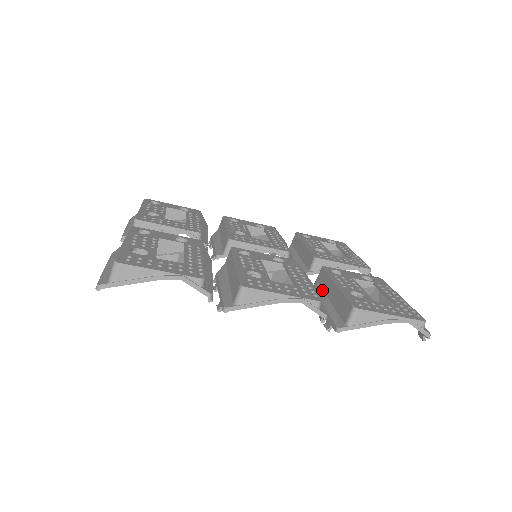
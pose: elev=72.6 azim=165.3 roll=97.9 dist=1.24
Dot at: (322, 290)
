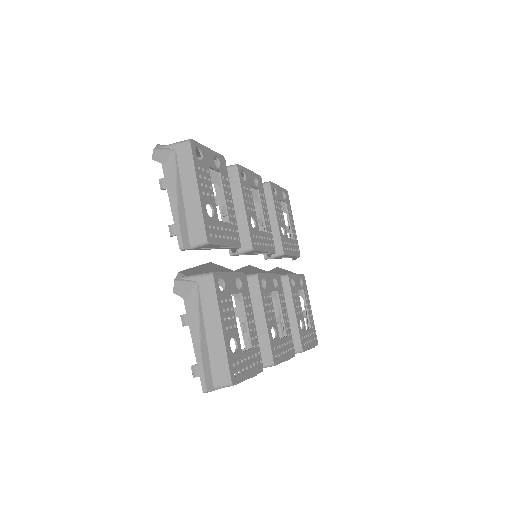
Dot at: occluded
